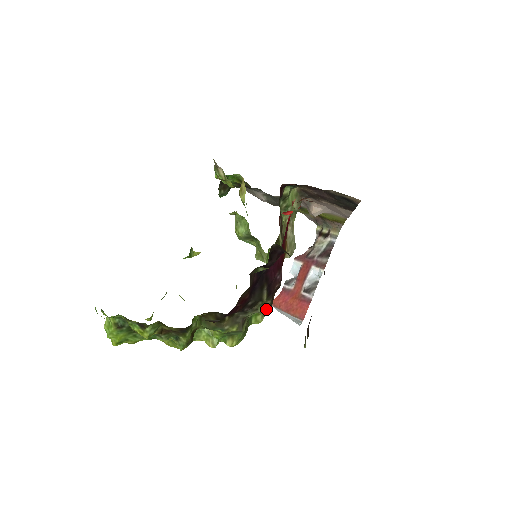
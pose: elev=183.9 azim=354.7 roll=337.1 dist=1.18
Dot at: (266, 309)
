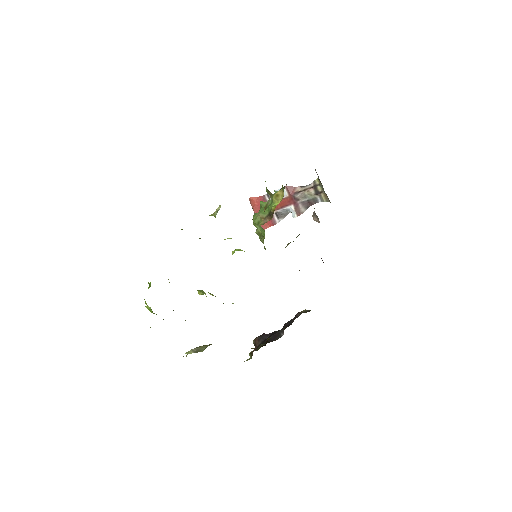
Dot at: occluded
